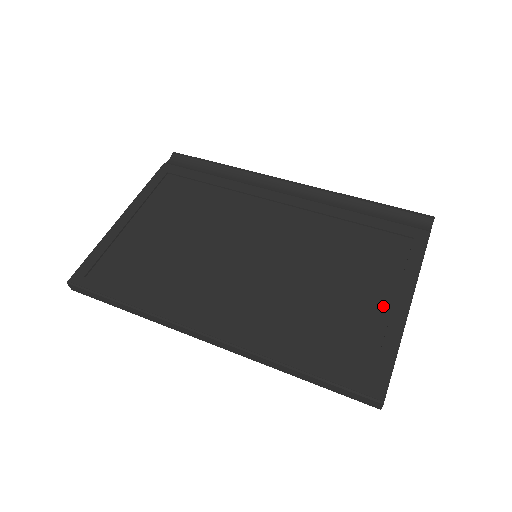
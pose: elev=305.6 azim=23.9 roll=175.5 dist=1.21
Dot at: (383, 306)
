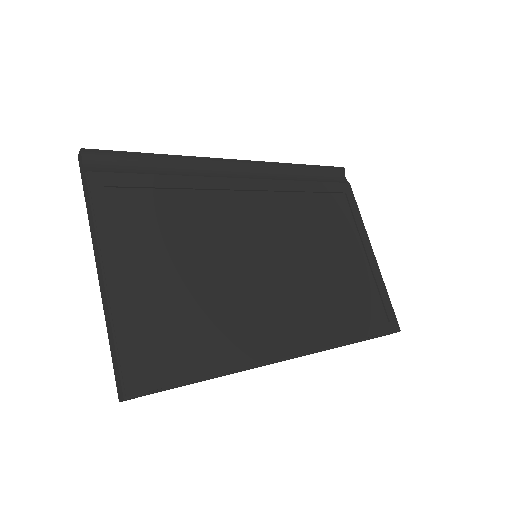
Dot at: (363, 261)
